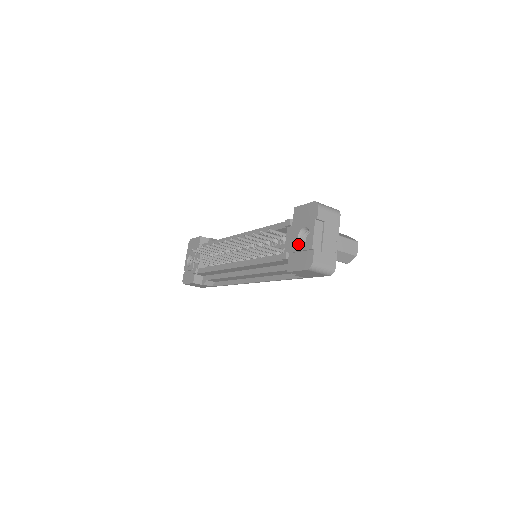
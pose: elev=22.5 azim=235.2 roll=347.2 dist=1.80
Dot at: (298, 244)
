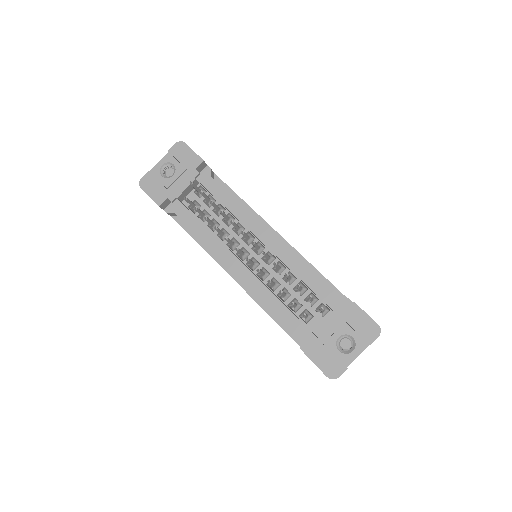
Dot at: (335, 344)
